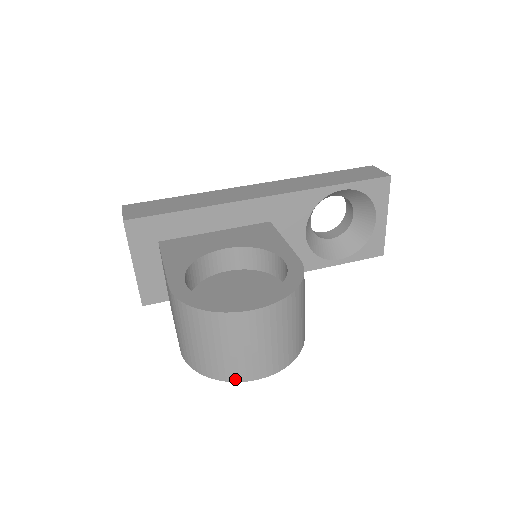
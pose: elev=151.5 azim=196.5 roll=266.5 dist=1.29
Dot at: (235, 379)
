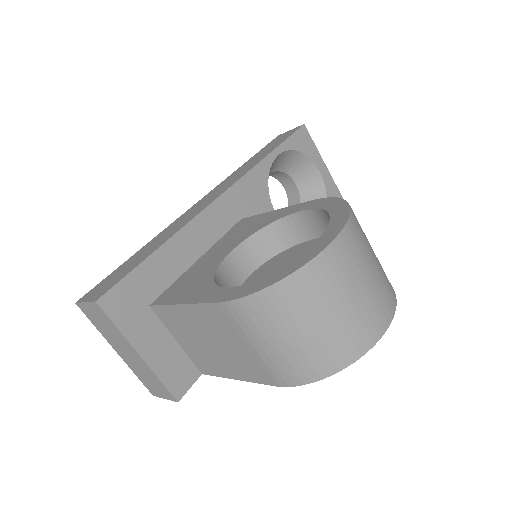
Dot at: (369, 345)
